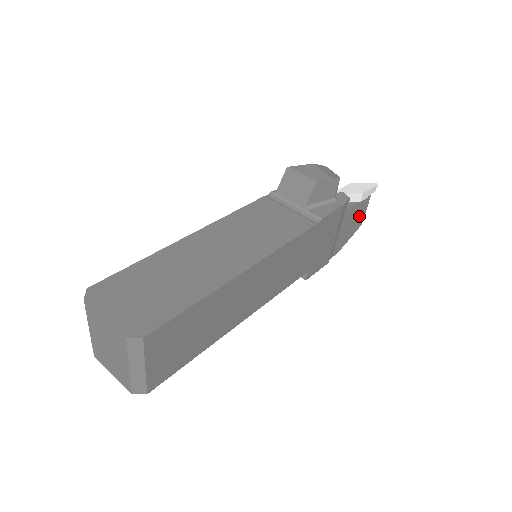
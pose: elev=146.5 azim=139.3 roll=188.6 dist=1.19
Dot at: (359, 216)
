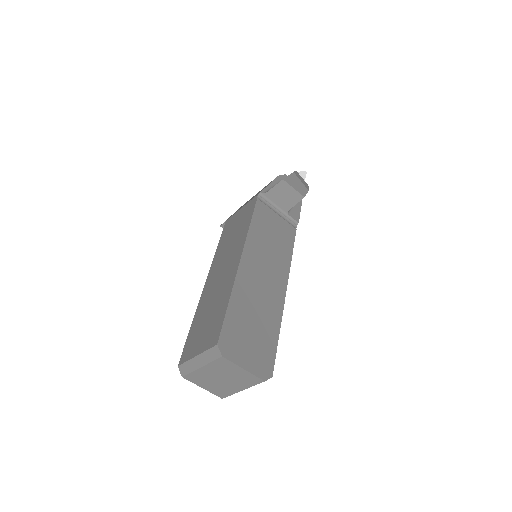
Dot at: occluded
